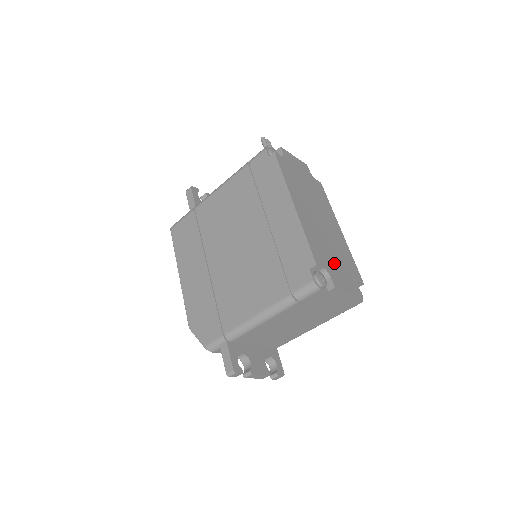
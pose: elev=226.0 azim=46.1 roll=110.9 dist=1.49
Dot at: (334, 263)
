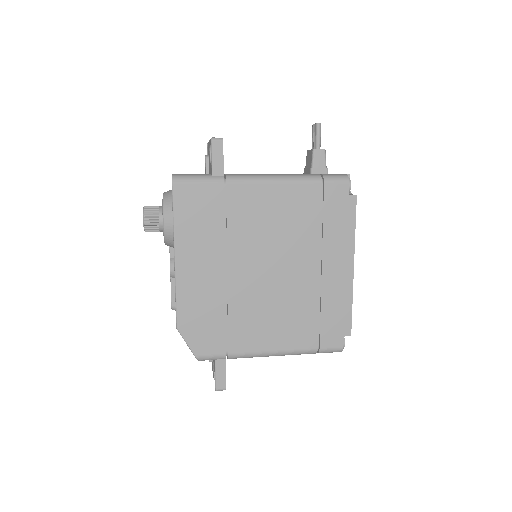
Dot at: occluded
